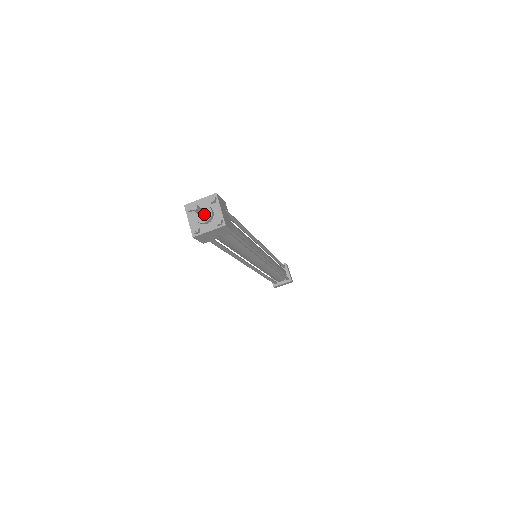
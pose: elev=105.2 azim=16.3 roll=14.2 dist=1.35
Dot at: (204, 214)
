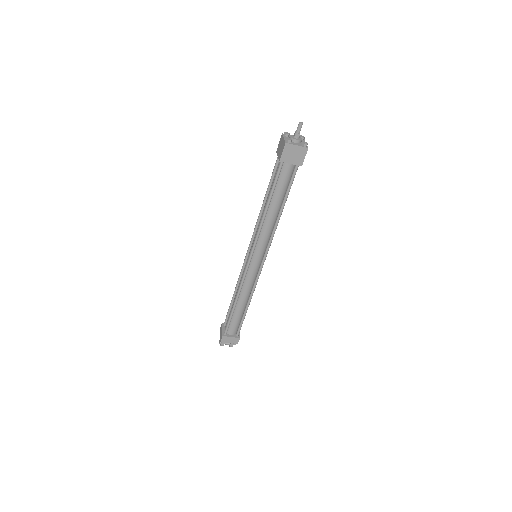
Dot at: (299, 135)
